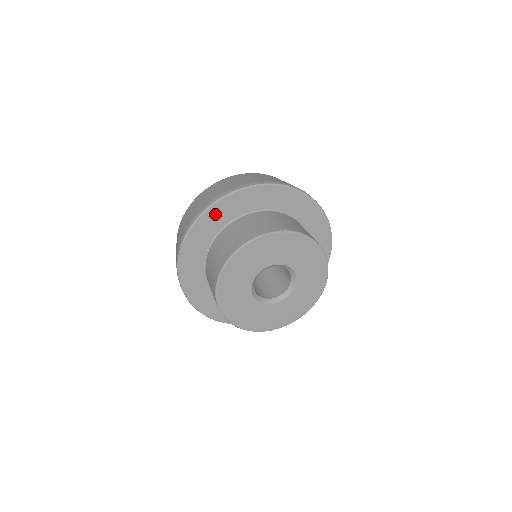
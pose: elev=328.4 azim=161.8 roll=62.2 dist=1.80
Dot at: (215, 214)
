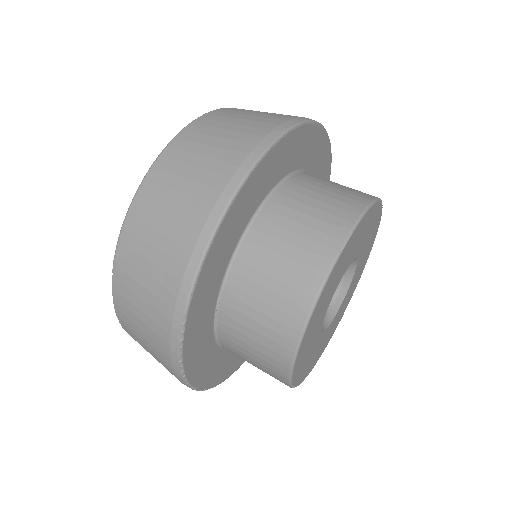
Dot at: (220, 245)
